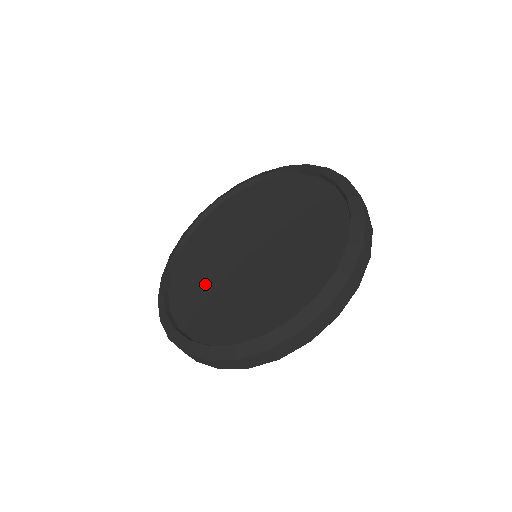
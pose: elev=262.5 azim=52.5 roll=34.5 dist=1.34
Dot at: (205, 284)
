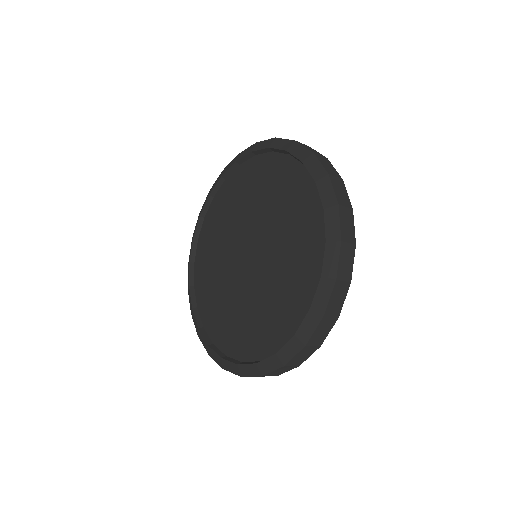
Dot at: (253, 313)
